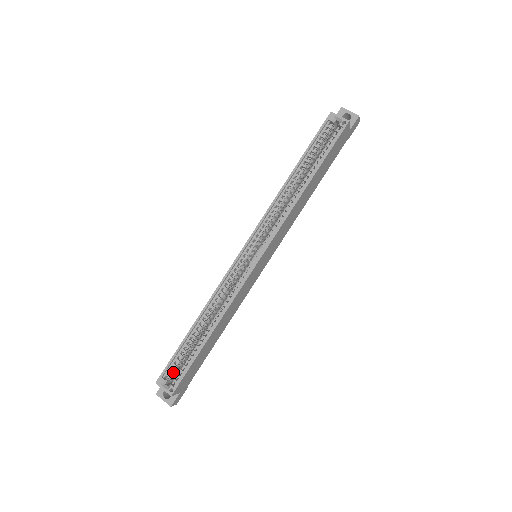
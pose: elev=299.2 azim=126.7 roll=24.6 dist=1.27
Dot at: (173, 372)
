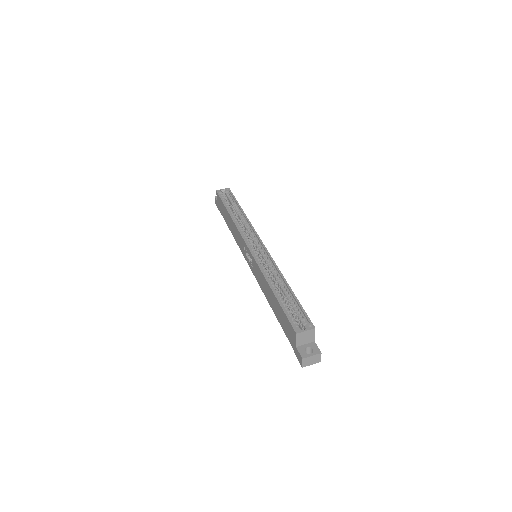
Dot at: (296, 322)
